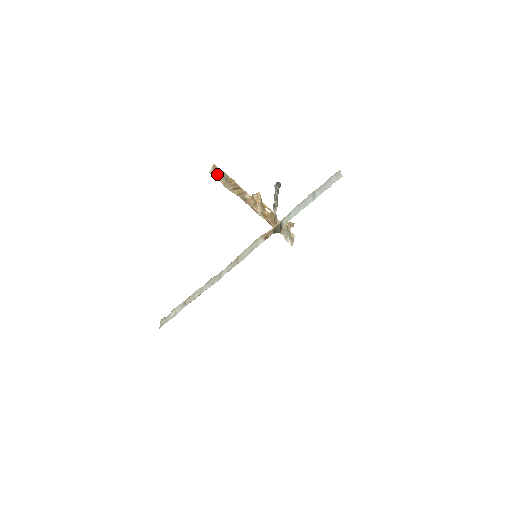
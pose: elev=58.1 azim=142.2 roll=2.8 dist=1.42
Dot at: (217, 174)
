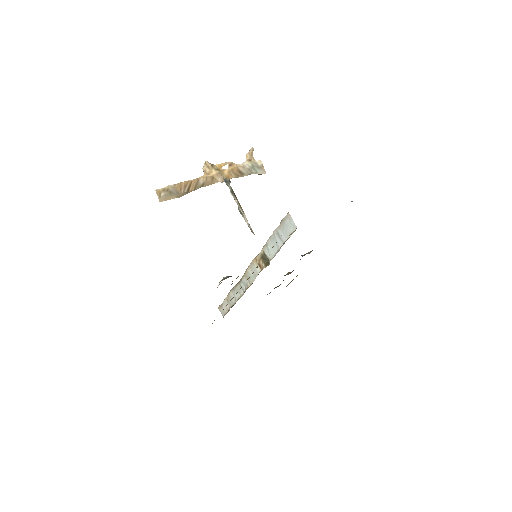
Dot at: (166, 197)
